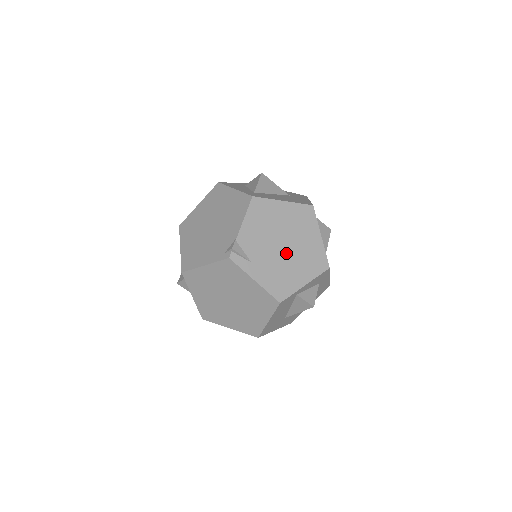
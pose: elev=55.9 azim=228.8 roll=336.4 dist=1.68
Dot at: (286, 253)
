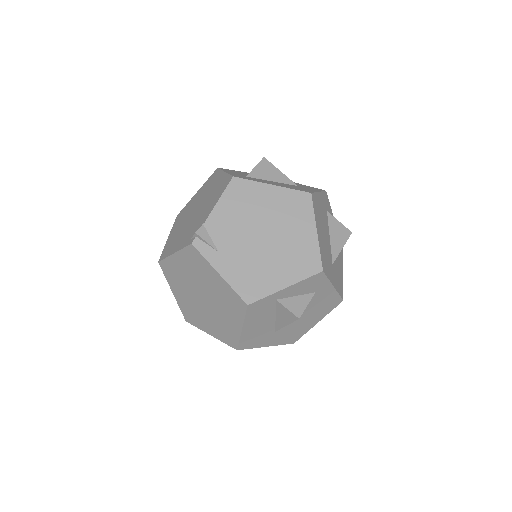
Dot at: (265, 246)
